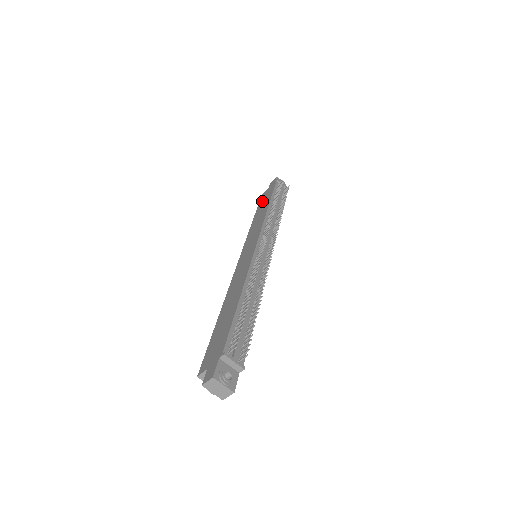
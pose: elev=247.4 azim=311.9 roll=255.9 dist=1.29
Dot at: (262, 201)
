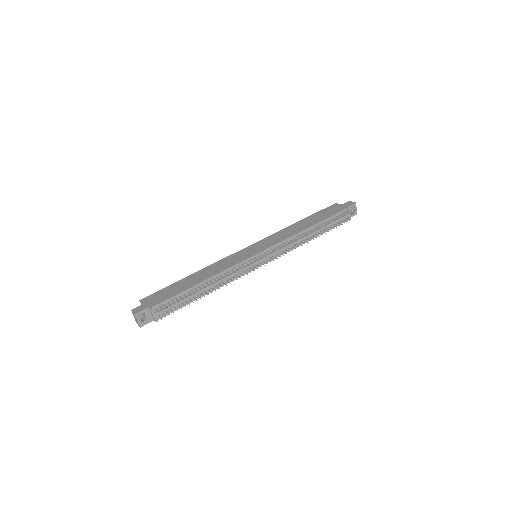
Dot at: (322, 213)
